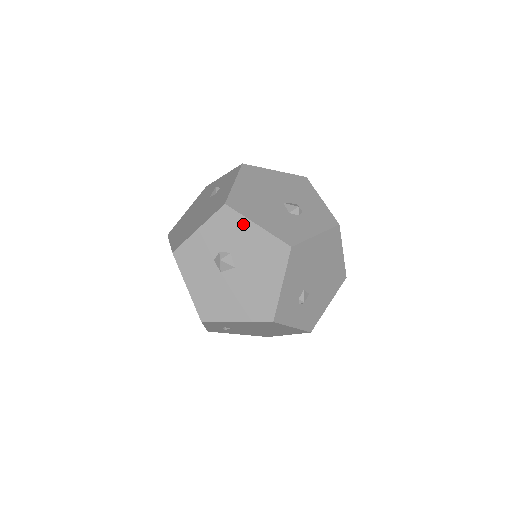
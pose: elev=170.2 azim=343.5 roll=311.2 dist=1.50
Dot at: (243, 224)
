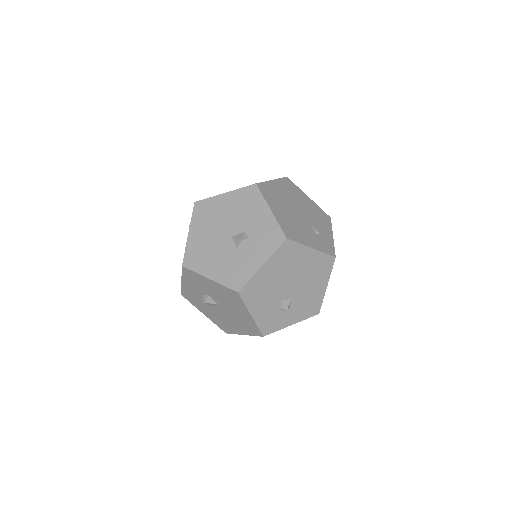
Dot at: (201, 278)
